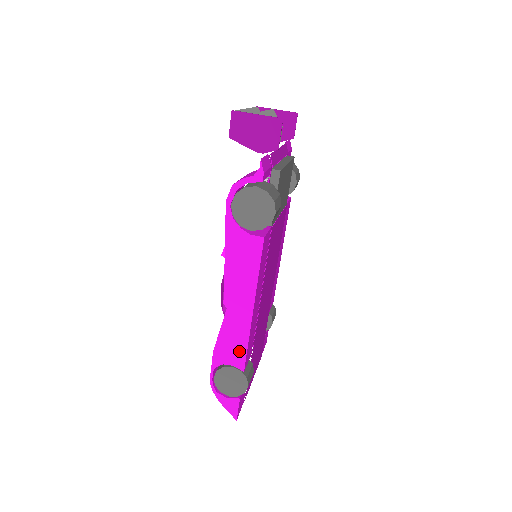
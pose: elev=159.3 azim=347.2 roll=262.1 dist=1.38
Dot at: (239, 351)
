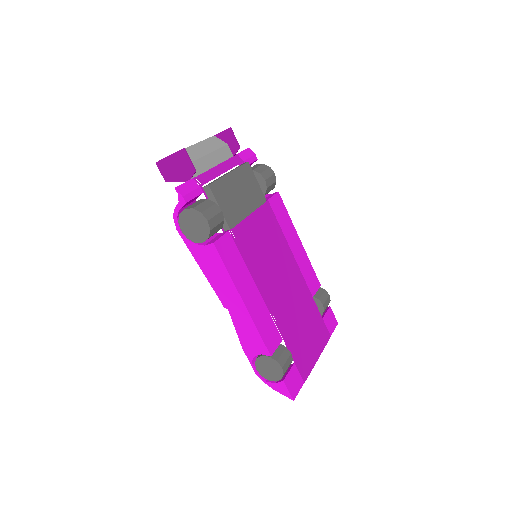
Dot at: (257, 340)
